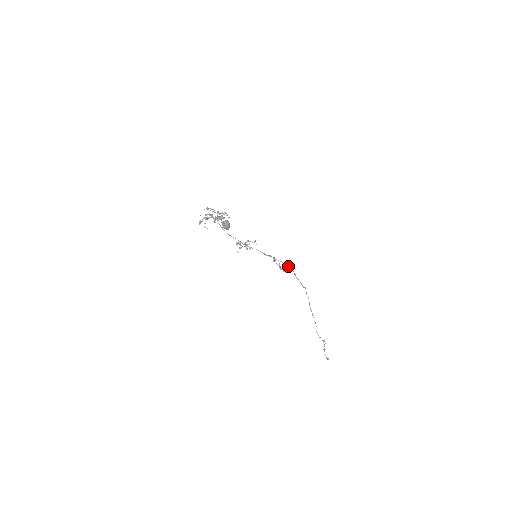
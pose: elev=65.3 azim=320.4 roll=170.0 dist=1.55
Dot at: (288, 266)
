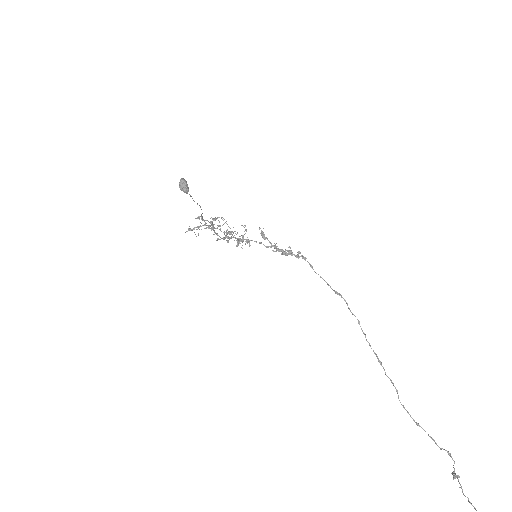
Dot at: (298, 255)
